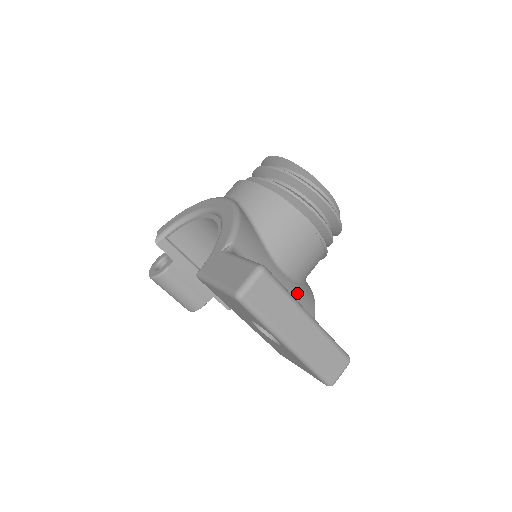
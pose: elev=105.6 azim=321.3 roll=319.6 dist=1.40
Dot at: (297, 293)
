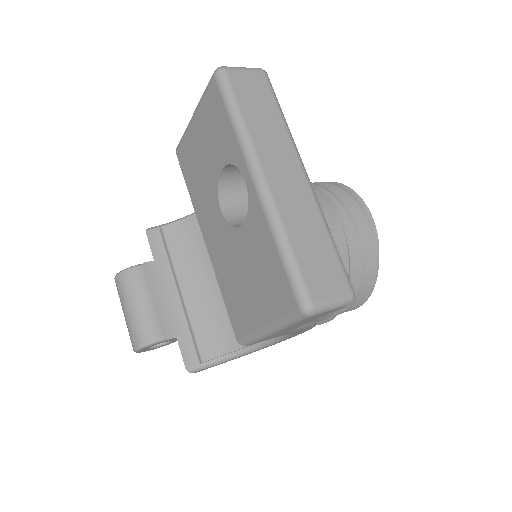
Dot at: occluded
